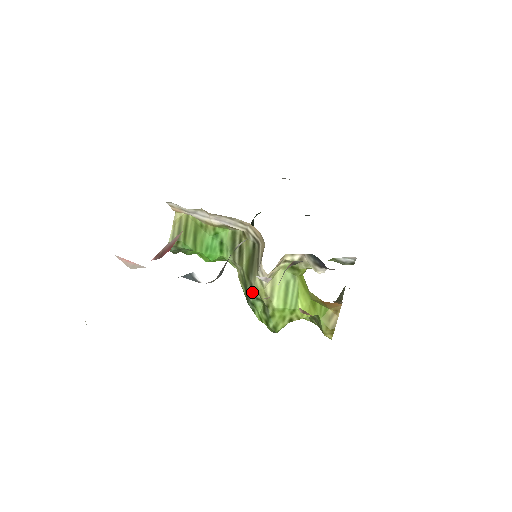
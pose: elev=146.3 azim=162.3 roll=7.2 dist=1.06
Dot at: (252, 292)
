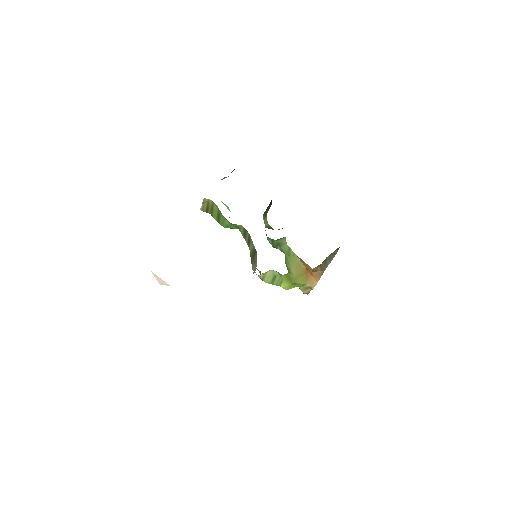
Dot at: occluded
